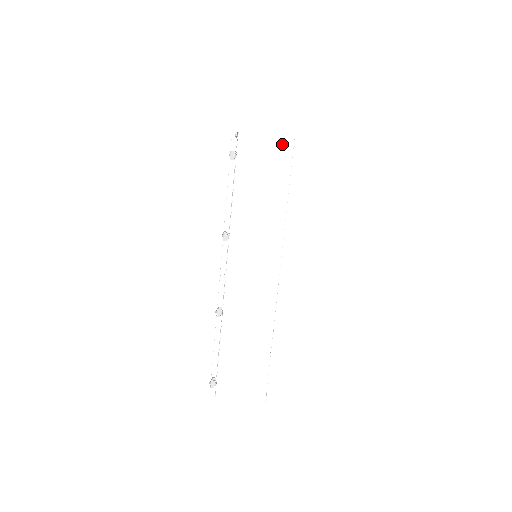
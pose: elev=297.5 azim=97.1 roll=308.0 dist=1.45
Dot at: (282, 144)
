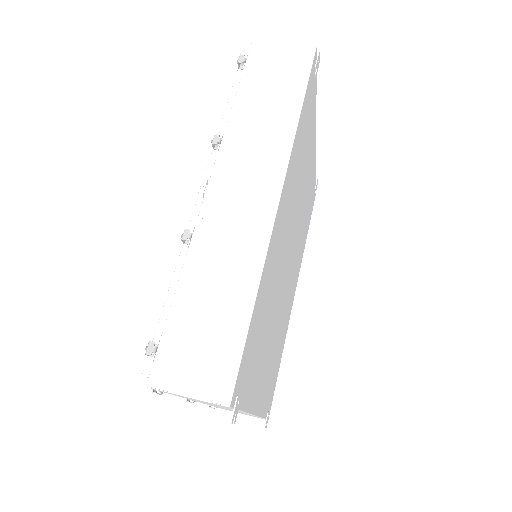
Dot at: (301, 51)
